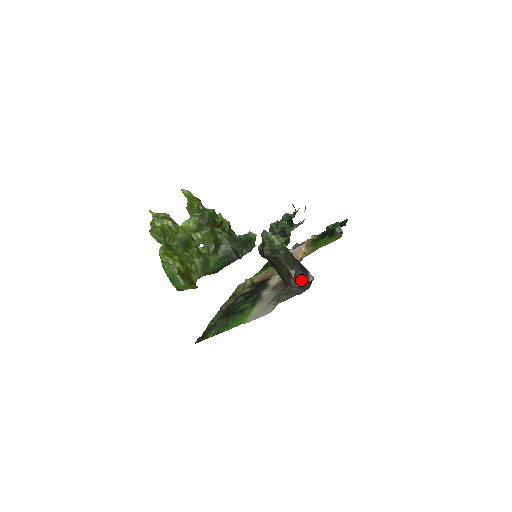
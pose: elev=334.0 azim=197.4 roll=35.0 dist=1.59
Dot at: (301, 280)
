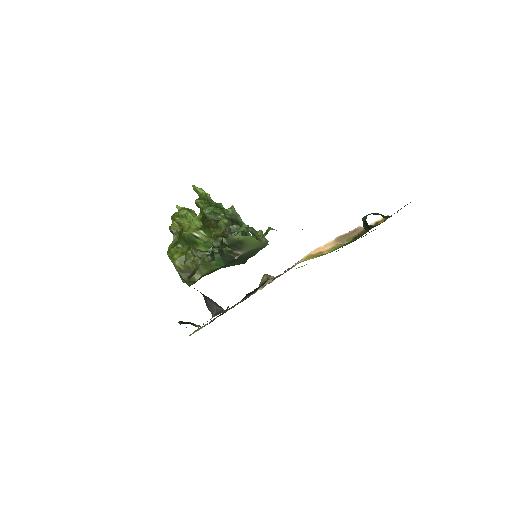
Dot at: (217, 309)
